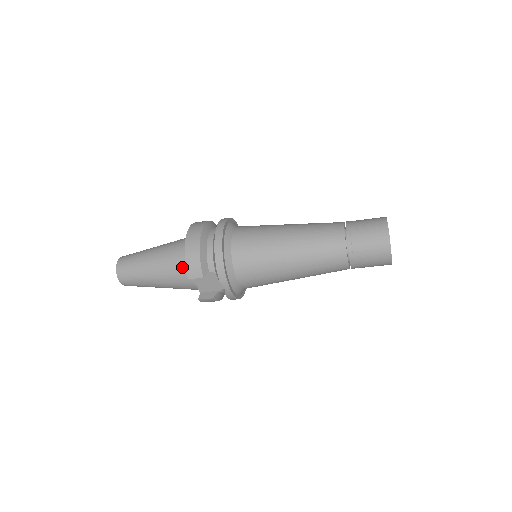
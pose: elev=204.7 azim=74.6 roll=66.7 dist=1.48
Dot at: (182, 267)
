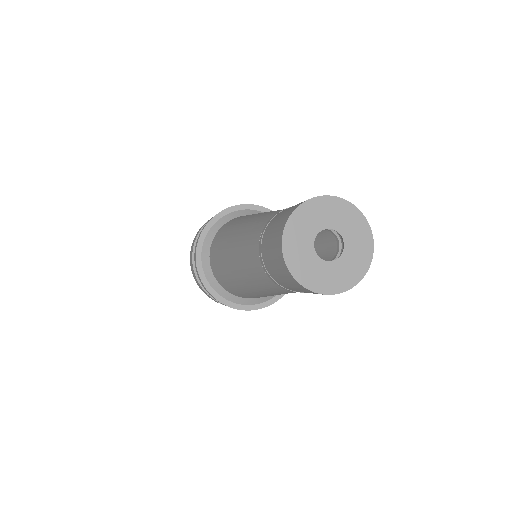
Dot at: occluded
